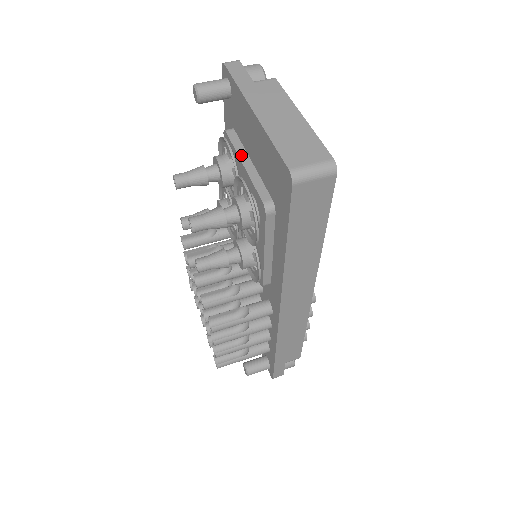
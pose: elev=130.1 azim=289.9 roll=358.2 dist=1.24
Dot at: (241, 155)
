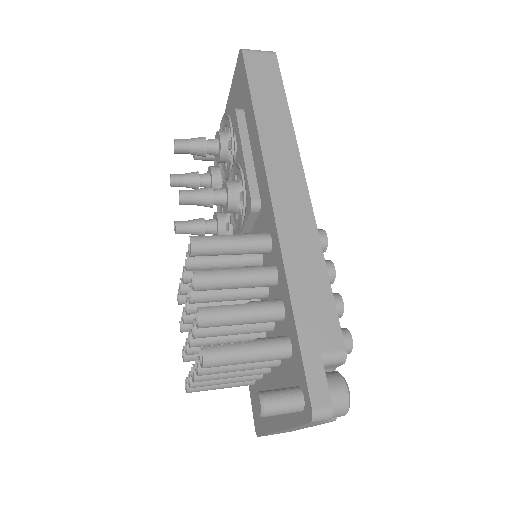
Dot at: occluded
